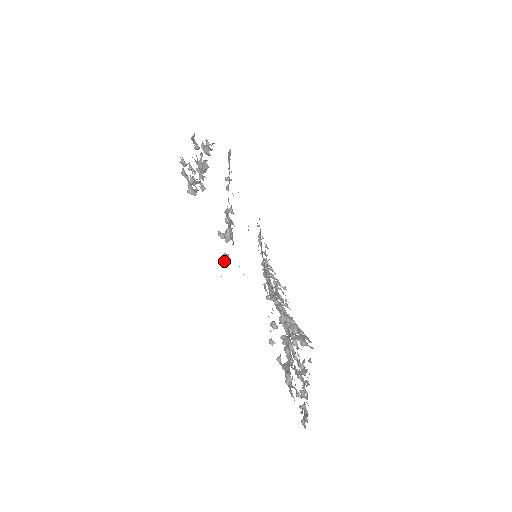
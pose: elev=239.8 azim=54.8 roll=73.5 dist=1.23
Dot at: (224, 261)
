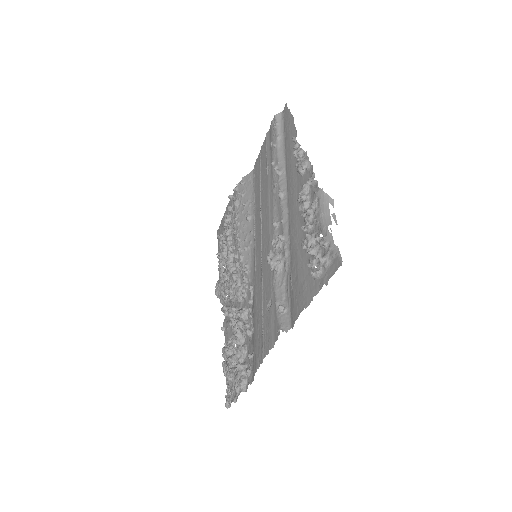
Dot at: (279, 311)
